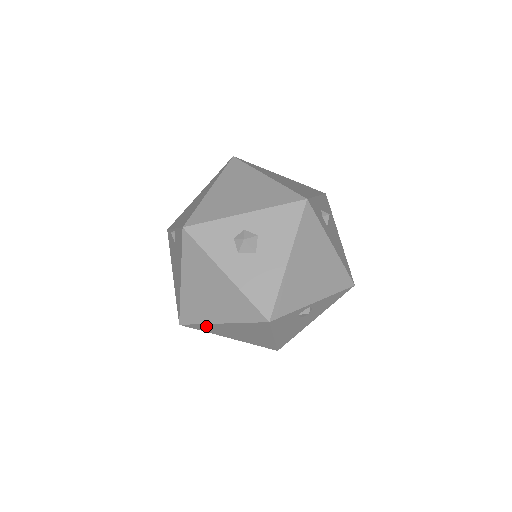
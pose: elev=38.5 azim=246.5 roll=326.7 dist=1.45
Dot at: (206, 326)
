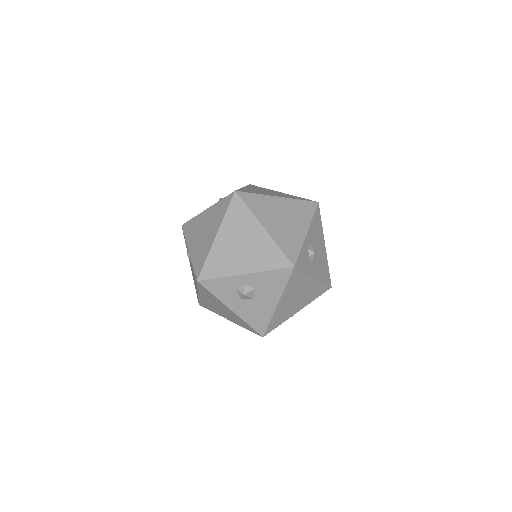
Dot at: occluded
